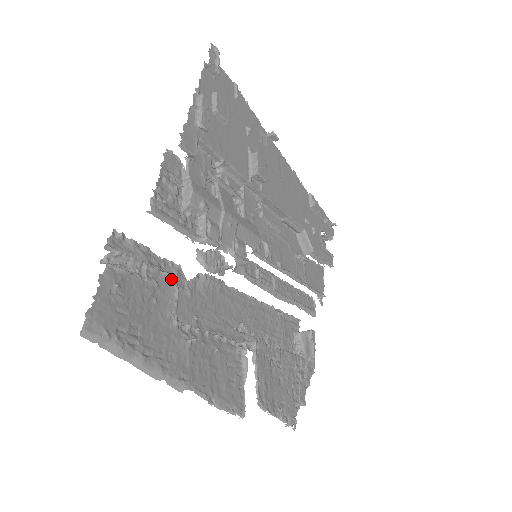
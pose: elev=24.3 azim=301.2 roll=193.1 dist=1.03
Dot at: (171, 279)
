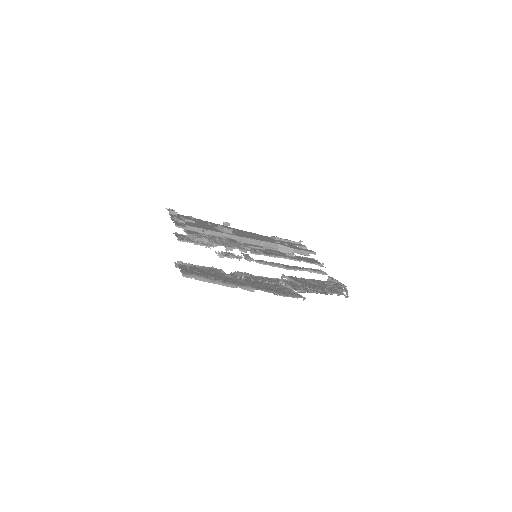
Dot at: (215, 269)
